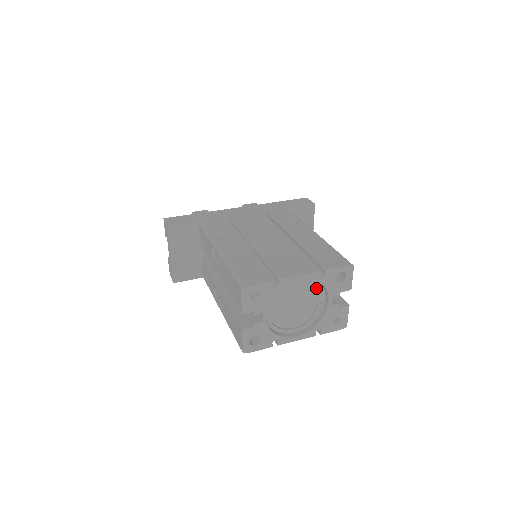
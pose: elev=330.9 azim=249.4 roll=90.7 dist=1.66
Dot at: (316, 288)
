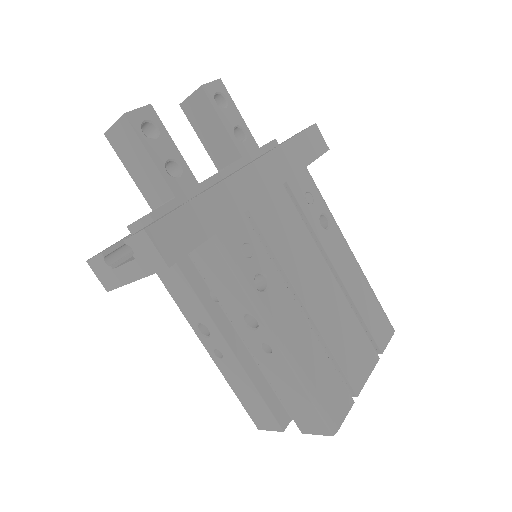
Dot at: occluded
